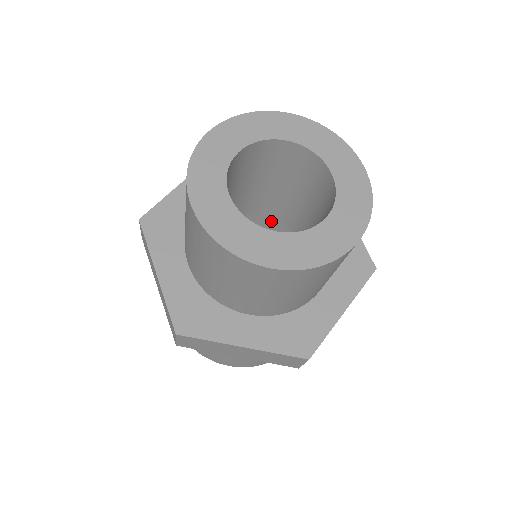
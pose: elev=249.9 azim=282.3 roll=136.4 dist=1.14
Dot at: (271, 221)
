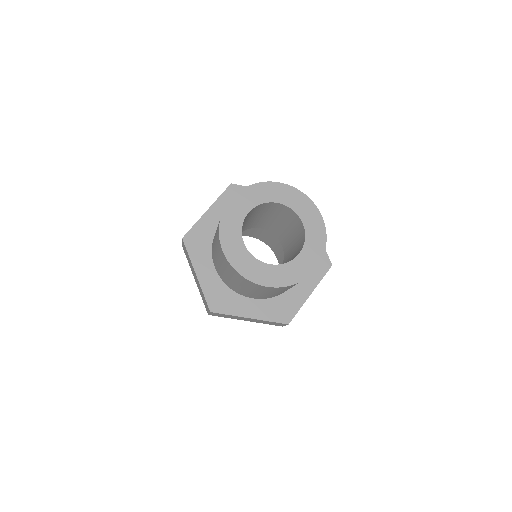
Dot at: occluded
